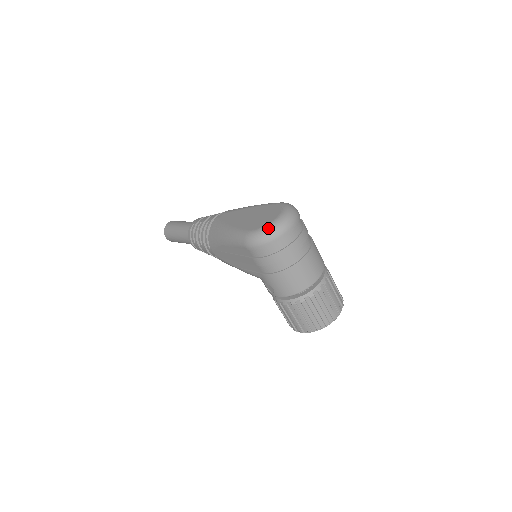
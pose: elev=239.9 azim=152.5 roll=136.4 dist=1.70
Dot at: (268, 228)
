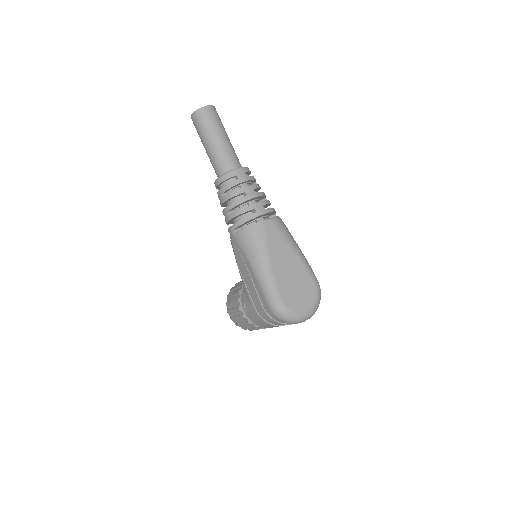
Dot at: (295, 316)
